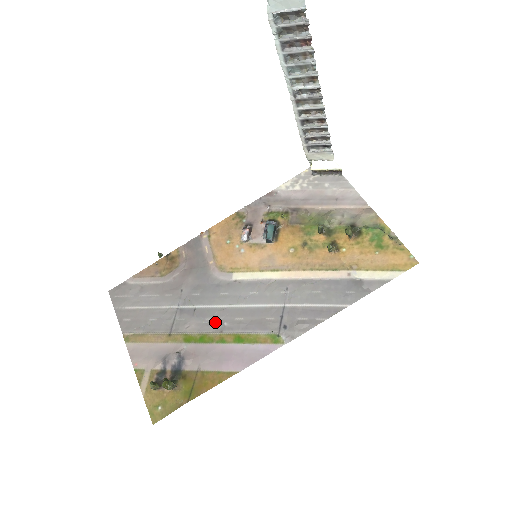
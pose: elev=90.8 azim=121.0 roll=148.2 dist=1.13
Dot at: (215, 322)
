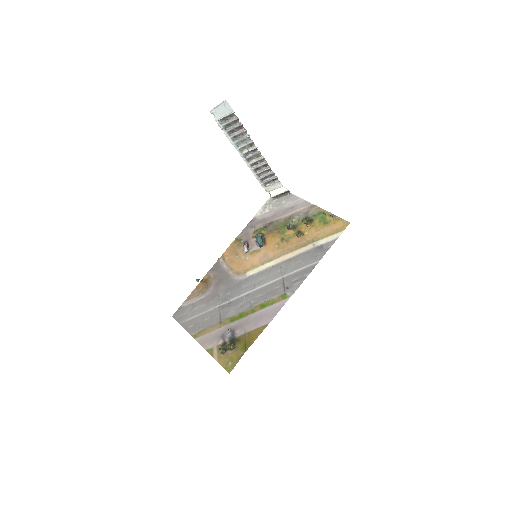
Dot at: (245, 304)
